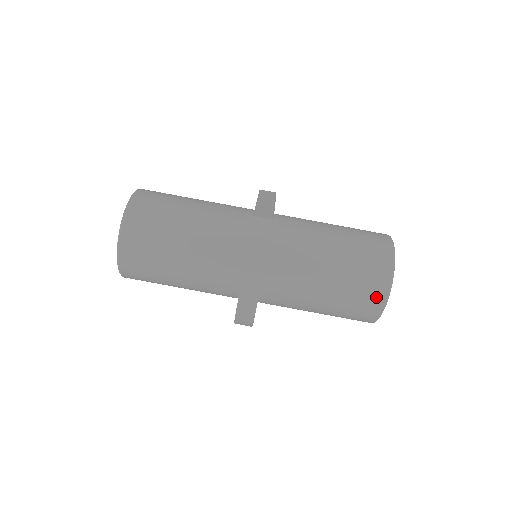
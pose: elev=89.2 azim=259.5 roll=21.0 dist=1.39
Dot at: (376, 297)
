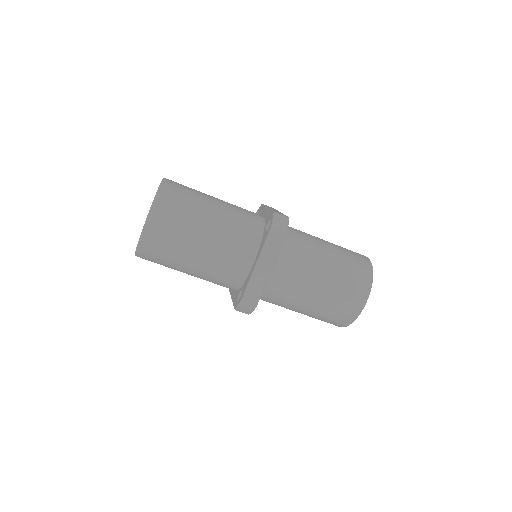
Dot at: (358, 298)
